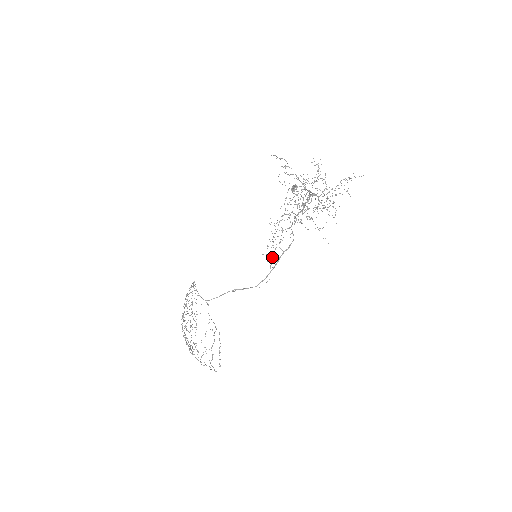
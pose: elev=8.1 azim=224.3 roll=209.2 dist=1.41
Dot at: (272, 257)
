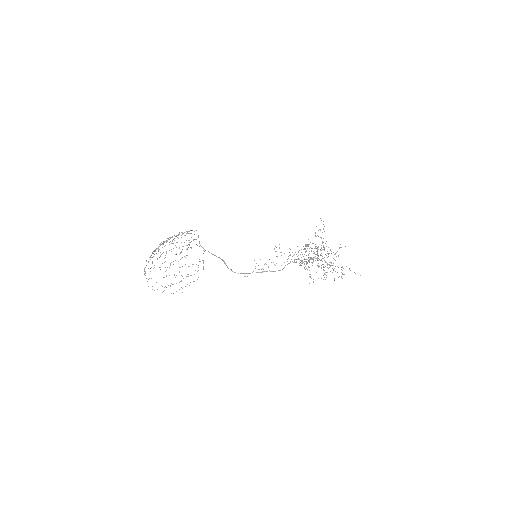
Dot at: occluded
